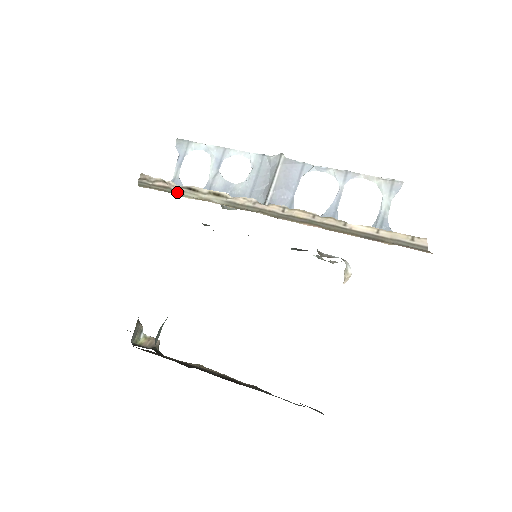
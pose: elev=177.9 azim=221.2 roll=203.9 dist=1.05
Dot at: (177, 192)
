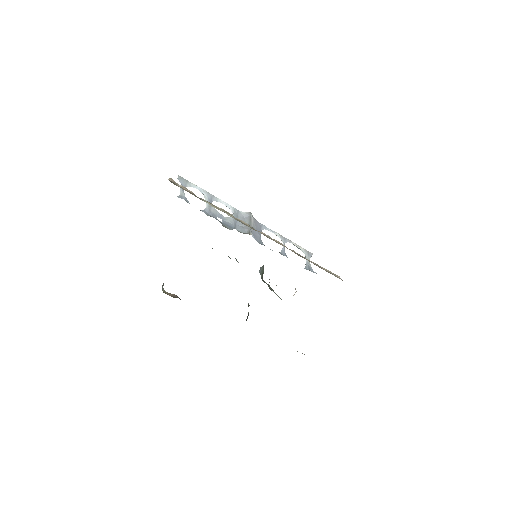
Dot at: (201, 199)
